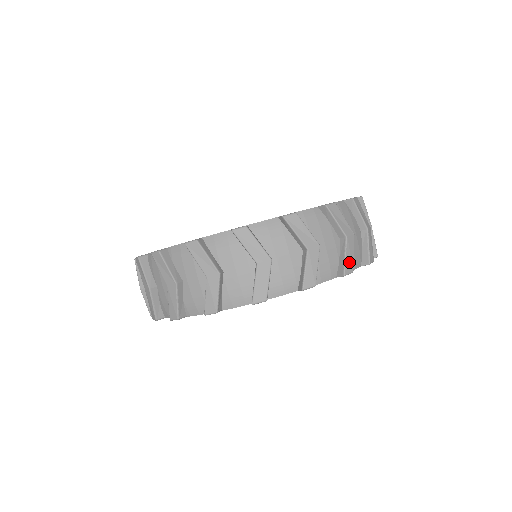
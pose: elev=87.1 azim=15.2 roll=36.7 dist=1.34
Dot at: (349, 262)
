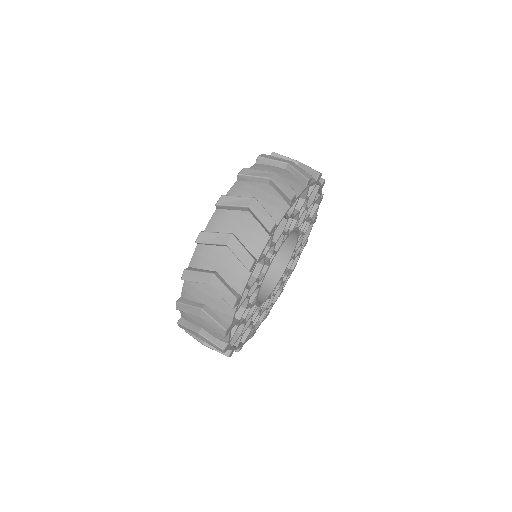
Dot at: occluded
